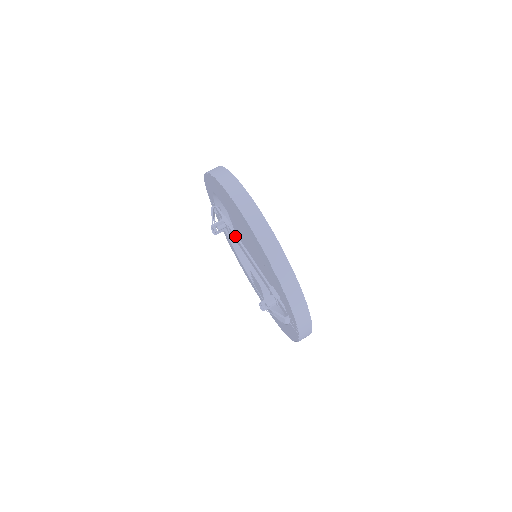
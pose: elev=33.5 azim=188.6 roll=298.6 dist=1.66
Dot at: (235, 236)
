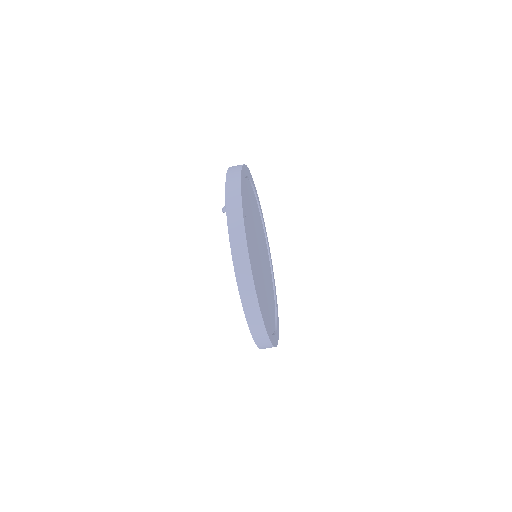
Dot at: occluded
